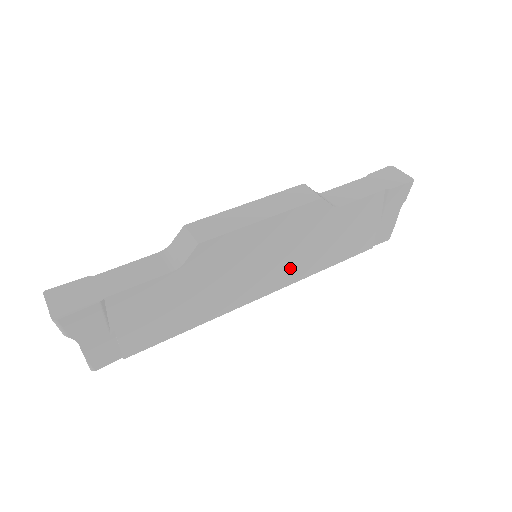
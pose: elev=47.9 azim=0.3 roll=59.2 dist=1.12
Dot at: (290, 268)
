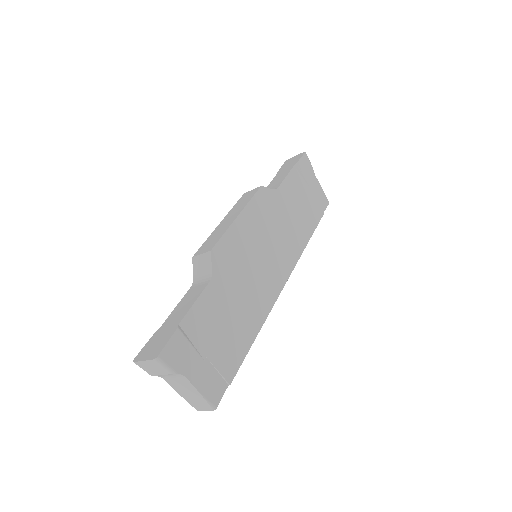
Dot at: (285, 250)
